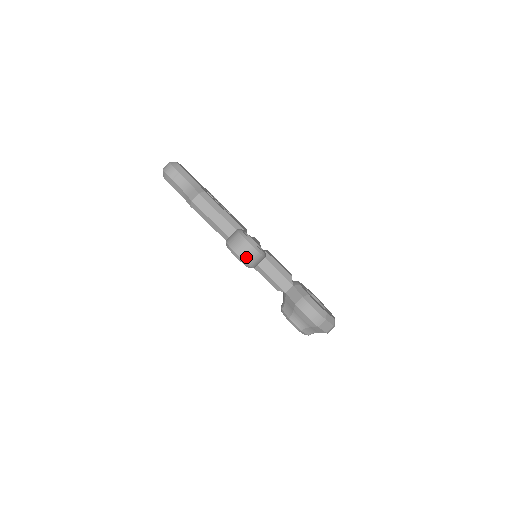
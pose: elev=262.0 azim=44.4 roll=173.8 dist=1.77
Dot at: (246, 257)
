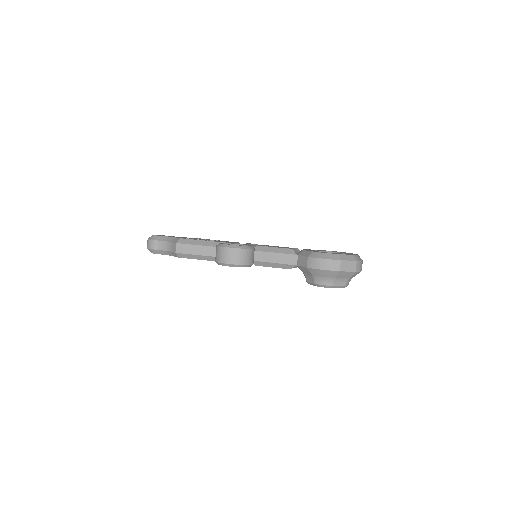
Dot at: (234, 260)
